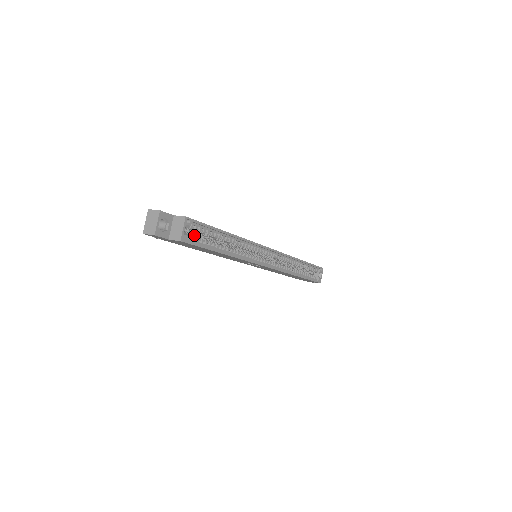
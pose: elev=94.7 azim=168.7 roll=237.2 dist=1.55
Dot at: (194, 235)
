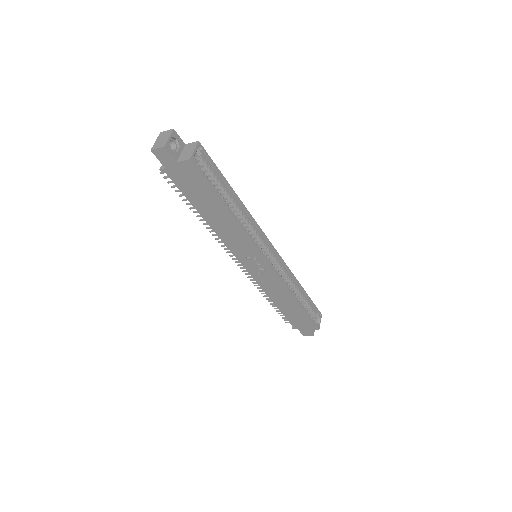
Dot at: occluded
